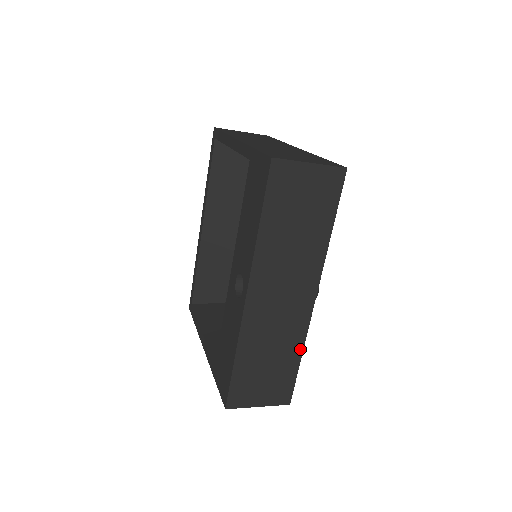
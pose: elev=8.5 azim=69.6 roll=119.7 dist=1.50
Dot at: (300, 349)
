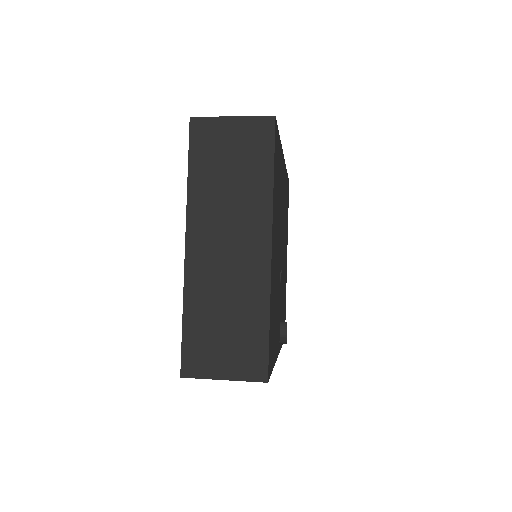
Dot at: occluded
